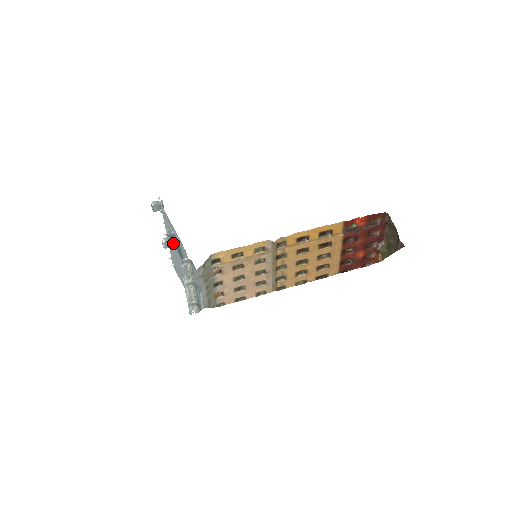
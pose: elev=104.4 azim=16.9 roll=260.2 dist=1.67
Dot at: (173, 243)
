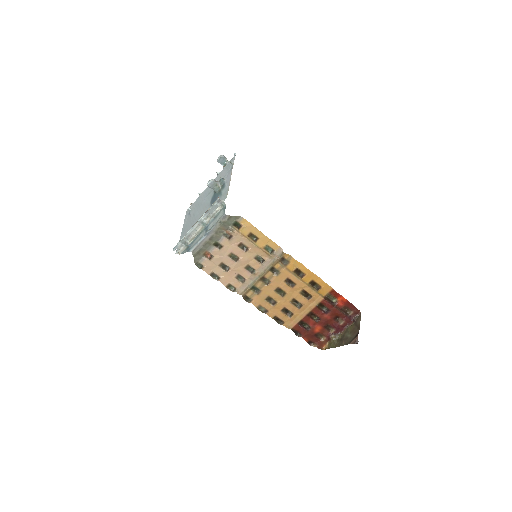
Dot at: (217, 188)
